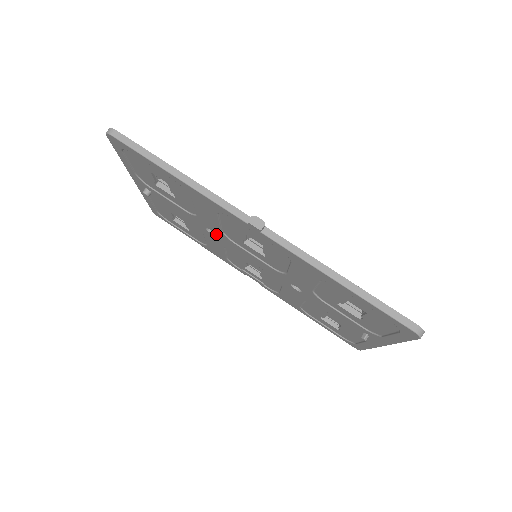
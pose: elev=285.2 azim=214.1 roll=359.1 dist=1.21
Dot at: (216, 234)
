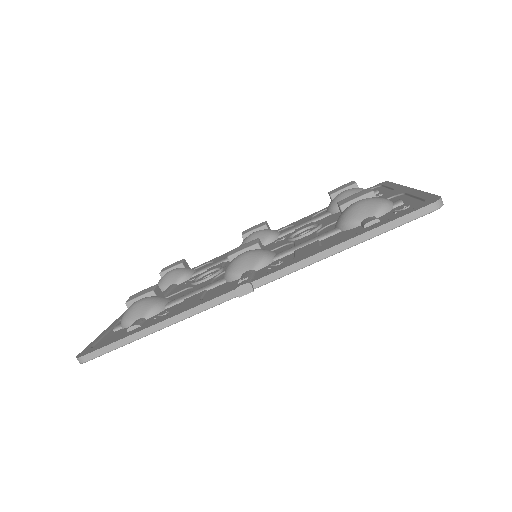
Dot at: occluded
